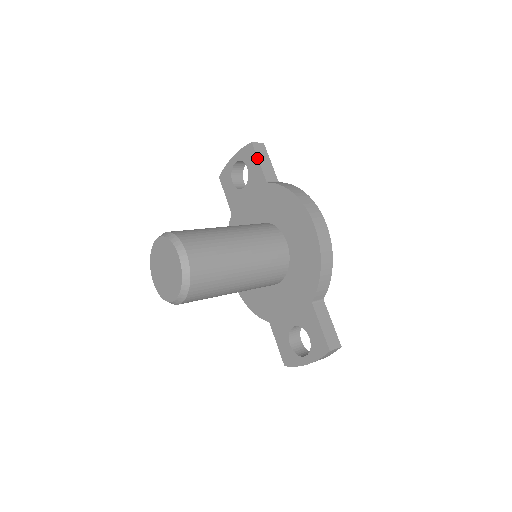
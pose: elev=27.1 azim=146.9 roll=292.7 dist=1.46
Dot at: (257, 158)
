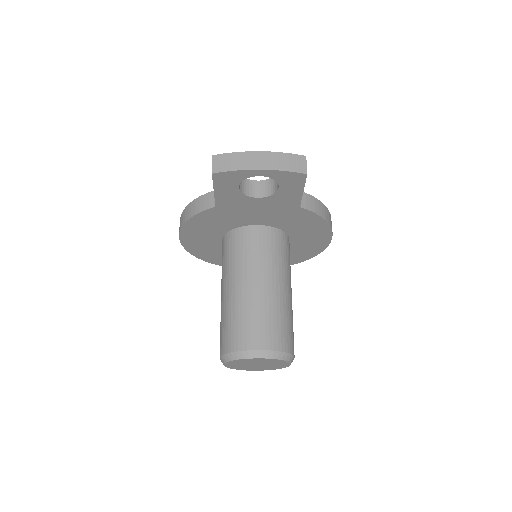
Dot at: occluded
